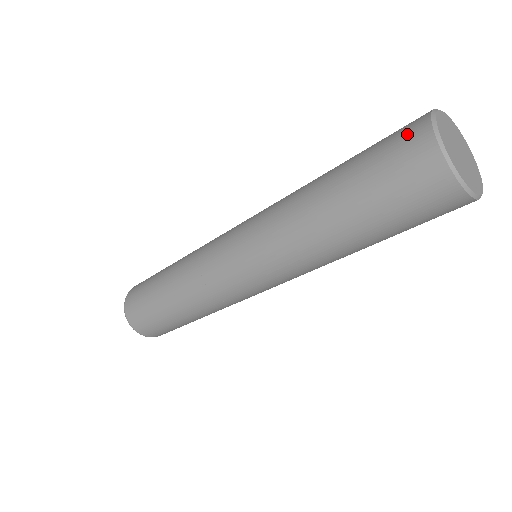
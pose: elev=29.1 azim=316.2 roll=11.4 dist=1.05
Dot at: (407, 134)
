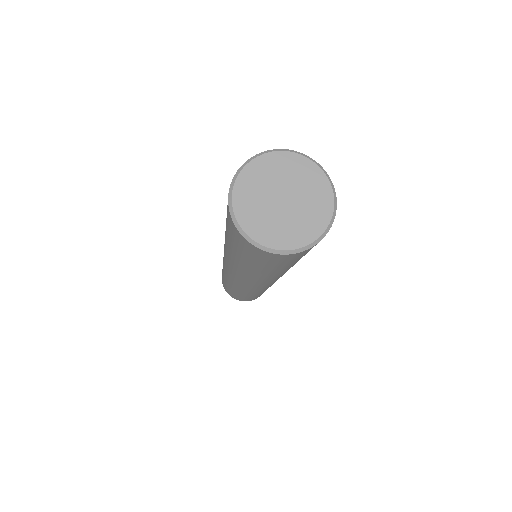
Dot at: (241, 242)
